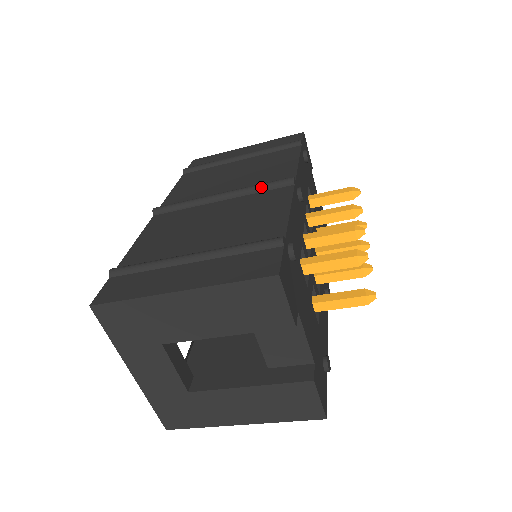
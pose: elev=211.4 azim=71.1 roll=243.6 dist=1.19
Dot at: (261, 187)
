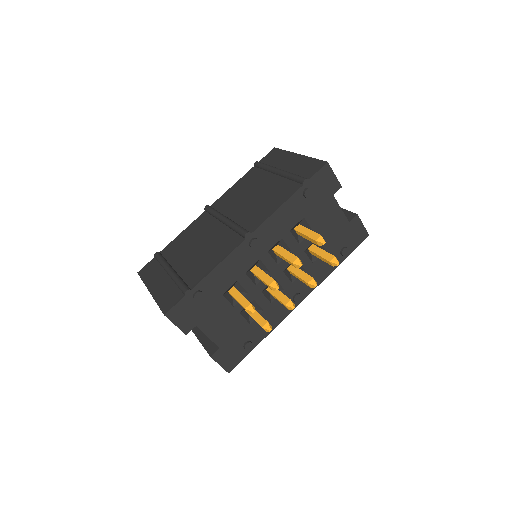
Dot at: (235, 229)
